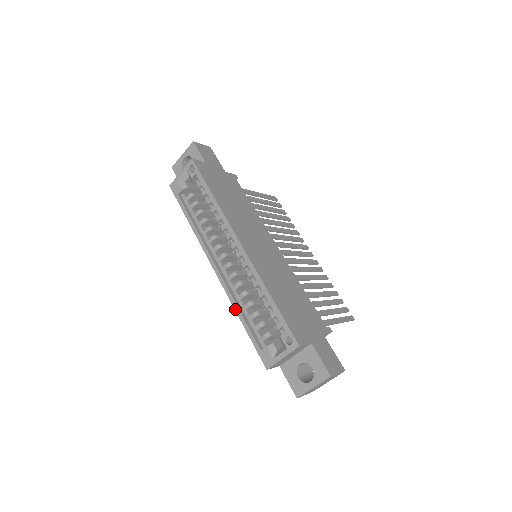
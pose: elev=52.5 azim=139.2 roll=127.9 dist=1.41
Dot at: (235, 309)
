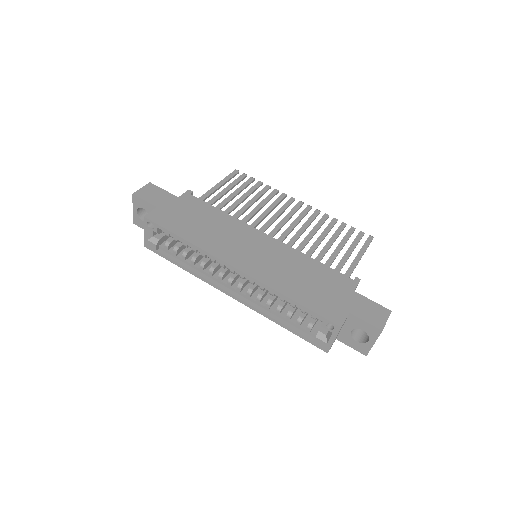
Dot at: occluded
